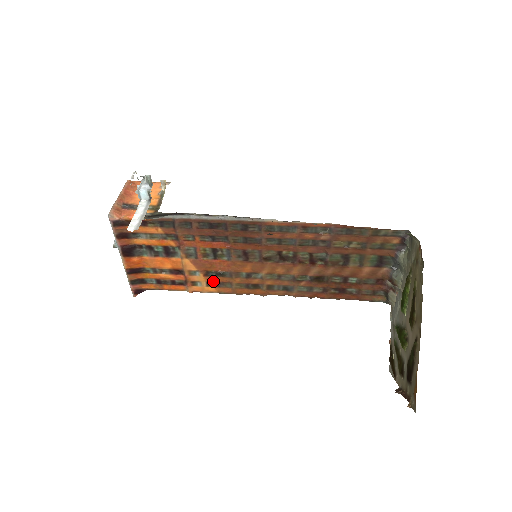
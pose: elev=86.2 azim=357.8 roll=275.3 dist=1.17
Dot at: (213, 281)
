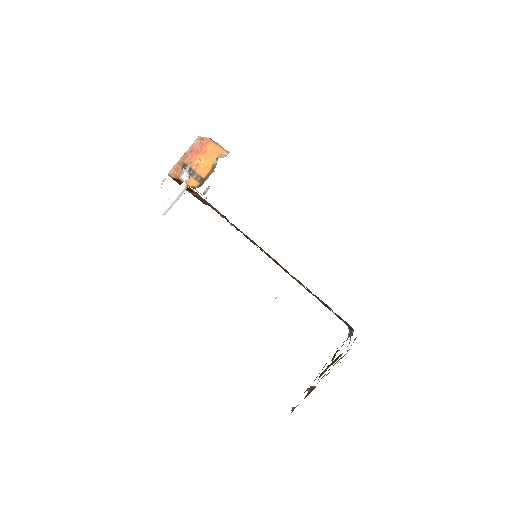
Dot at: (246, 235)
